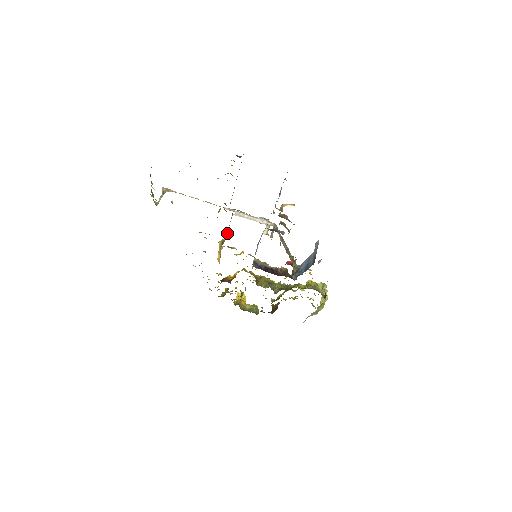
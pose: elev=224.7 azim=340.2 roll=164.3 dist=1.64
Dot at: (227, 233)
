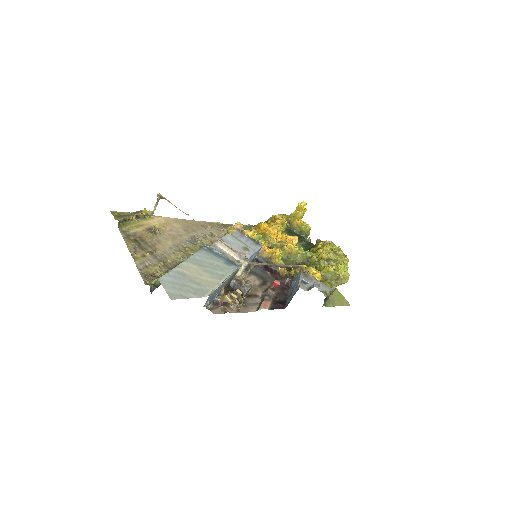
Dot at: occluded
